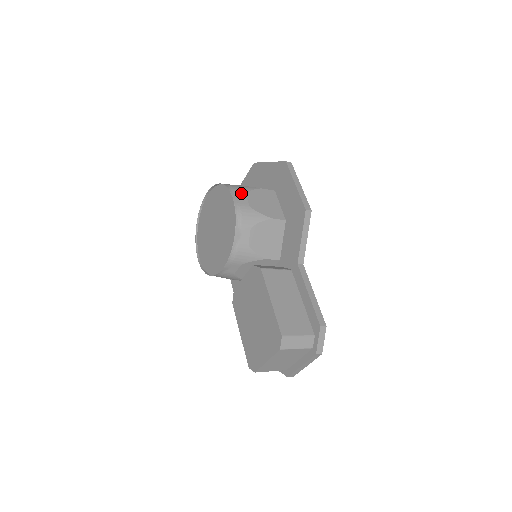
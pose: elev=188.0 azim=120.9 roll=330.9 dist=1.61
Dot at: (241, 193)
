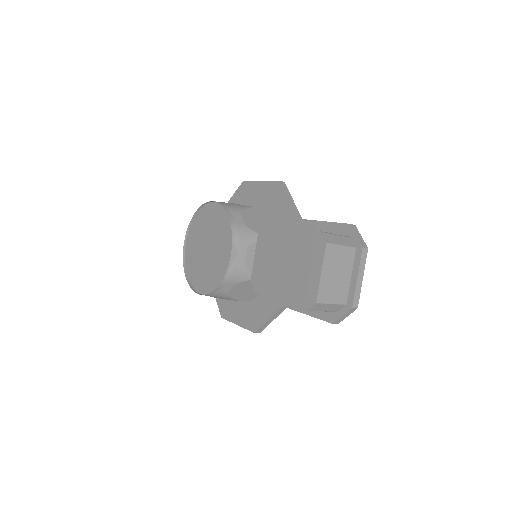
Dot at: occluded
